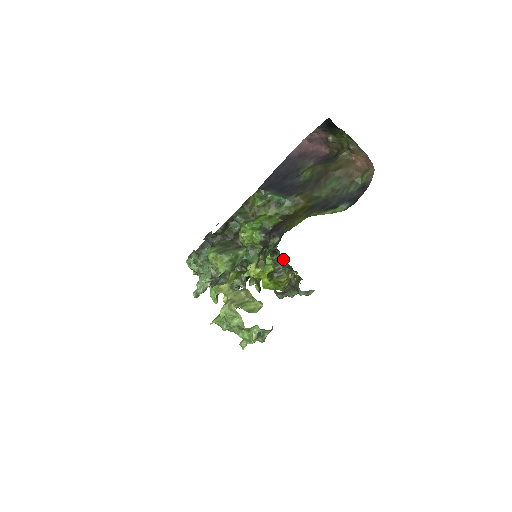
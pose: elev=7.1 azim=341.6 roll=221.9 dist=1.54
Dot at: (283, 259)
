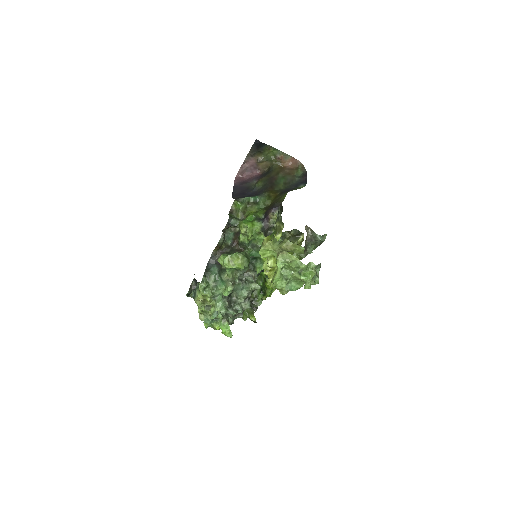
Dot at: (286, 232)
